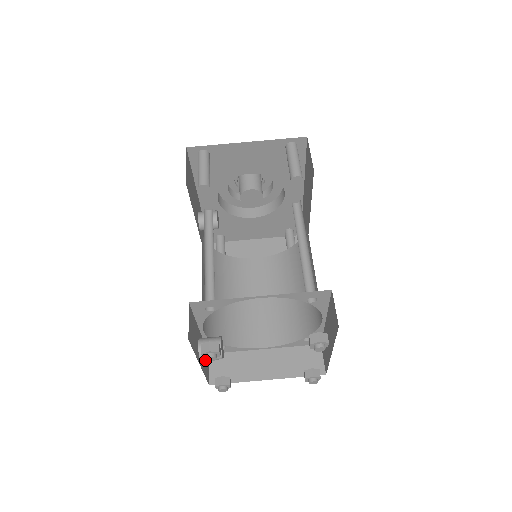
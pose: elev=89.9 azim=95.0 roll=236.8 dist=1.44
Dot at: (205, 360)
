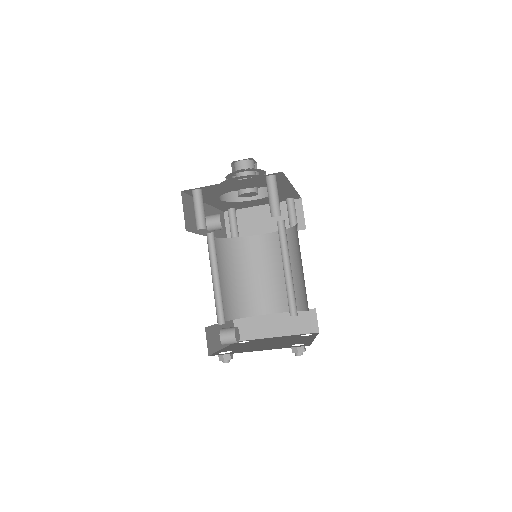
Dot at: occluded
